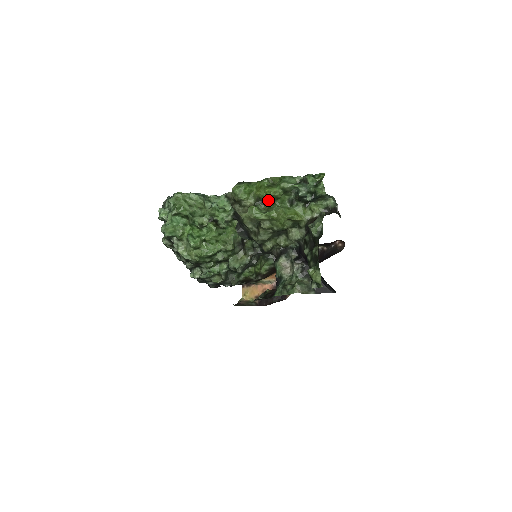
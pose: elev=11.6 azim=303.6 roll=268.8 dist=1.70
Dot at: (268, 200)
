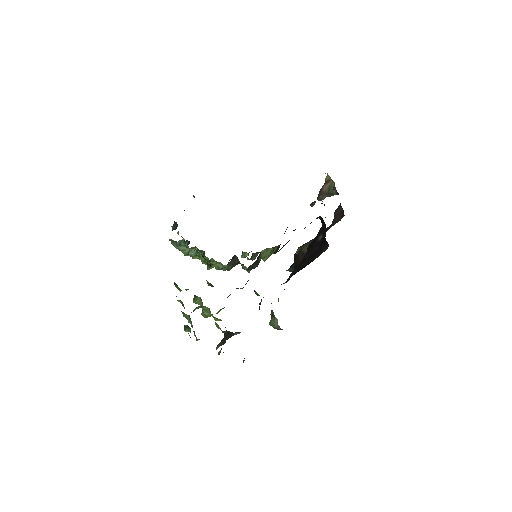
Dot at: occluded
